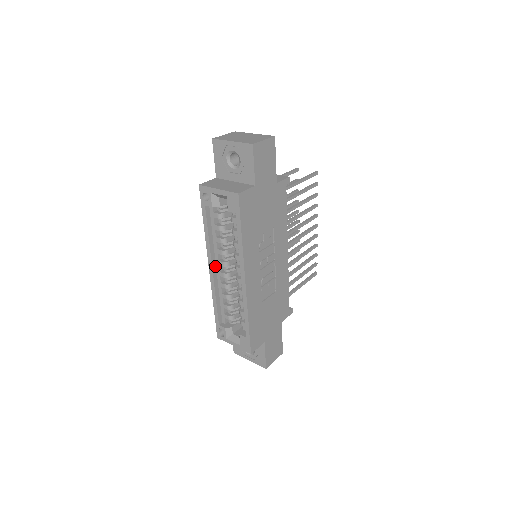
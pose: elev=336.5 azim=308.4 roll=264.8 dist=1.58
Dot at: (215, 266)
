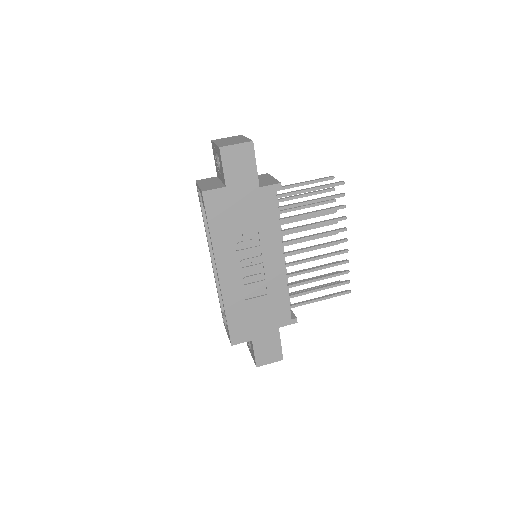
Dot at: occluded
